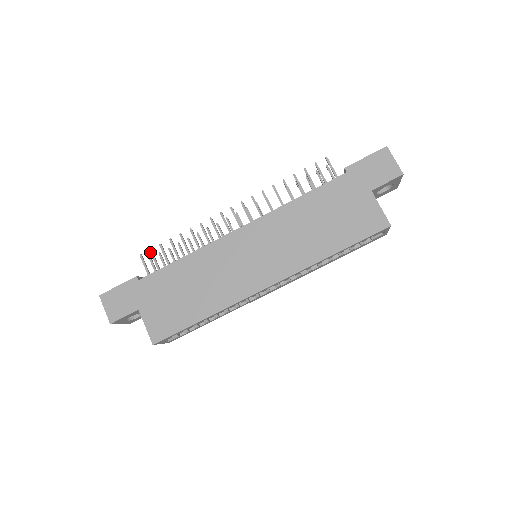
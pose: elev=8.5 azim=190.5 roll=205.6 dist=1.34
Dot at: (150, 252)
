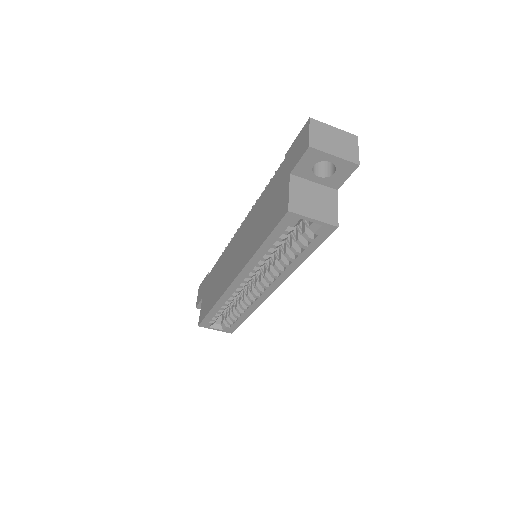
Dot at: occluded
